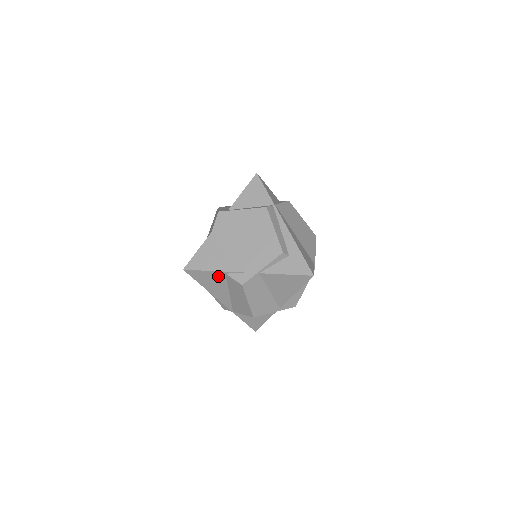
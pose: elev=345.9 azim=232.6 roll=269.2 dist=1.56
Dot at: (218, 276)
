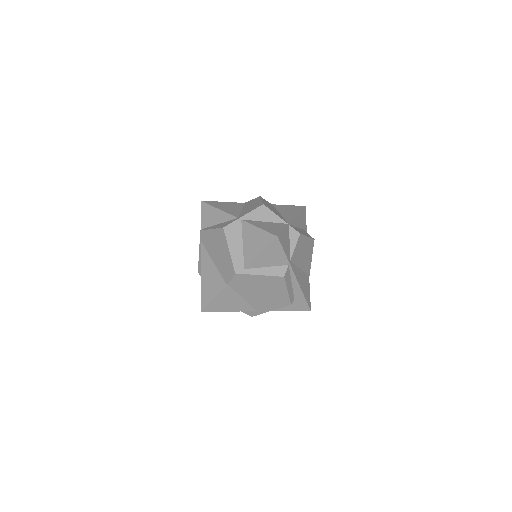
Dot at: occluded
